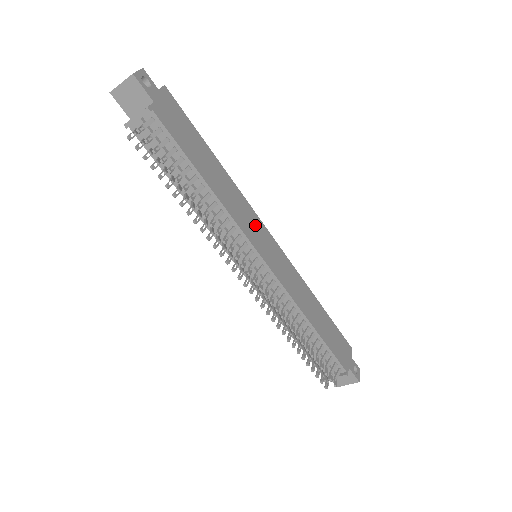
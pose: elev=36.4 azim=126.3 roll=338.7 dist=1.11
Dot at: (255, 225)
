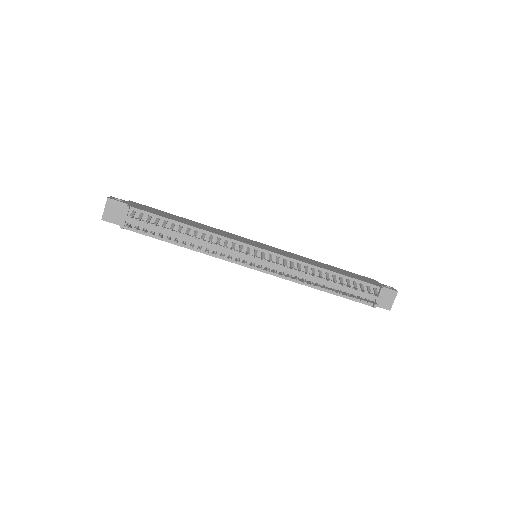
Dot at: (240, 238)
